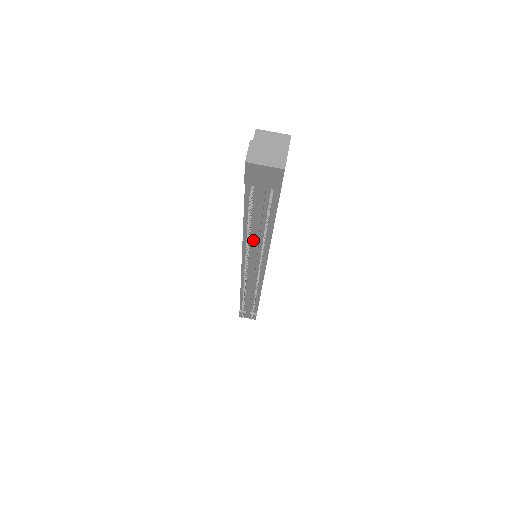
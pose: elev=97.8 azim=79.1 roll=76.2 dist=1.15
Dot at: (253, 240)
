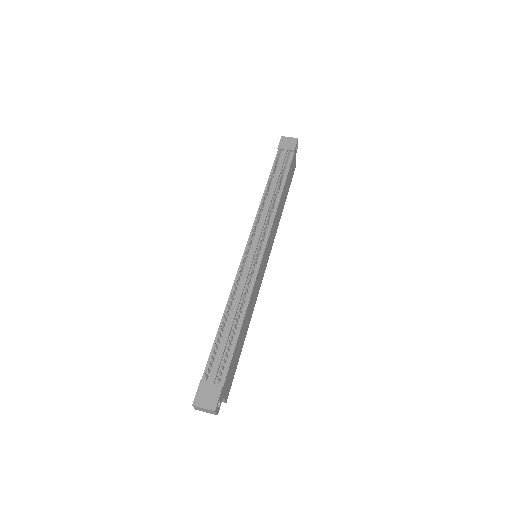
Dot at: (267, 203)
